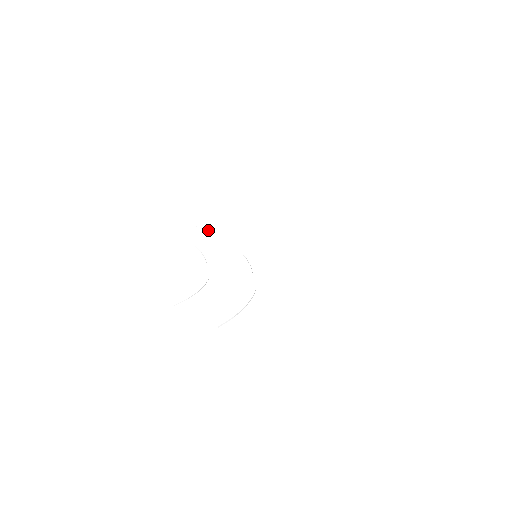
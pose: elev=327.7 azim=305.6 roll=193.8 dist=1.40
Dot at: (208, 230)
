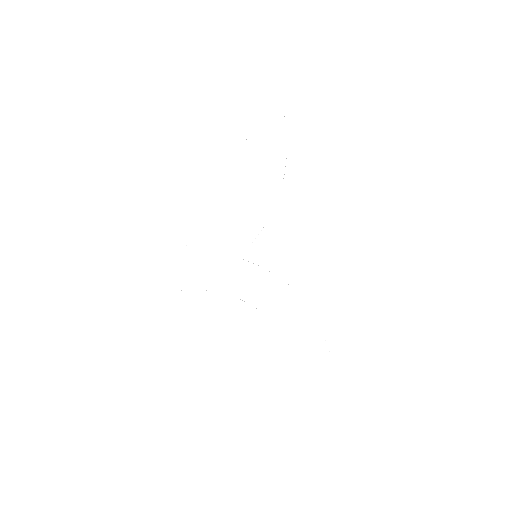
Dot at: occluded
